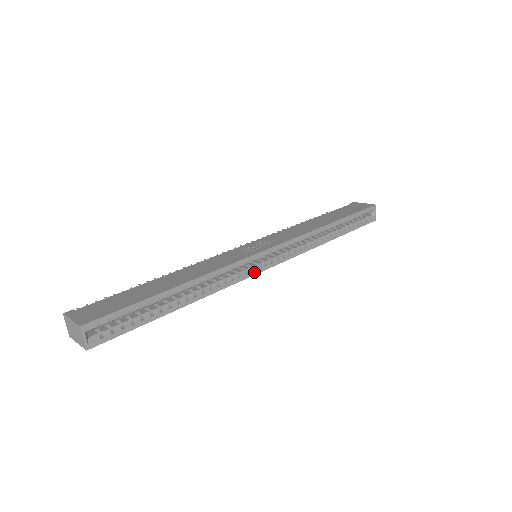
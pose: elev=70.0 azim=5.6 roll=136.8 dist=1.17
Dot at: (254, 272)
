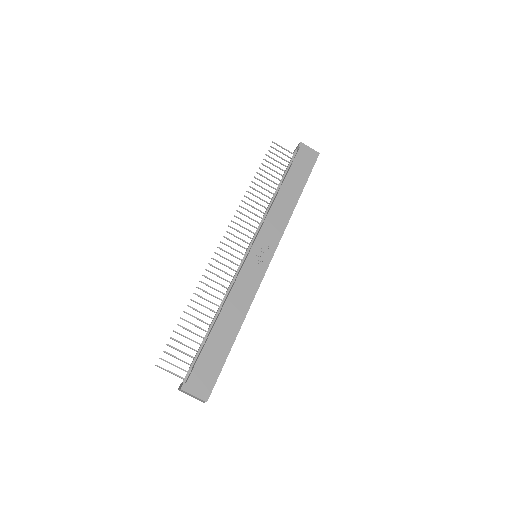
Dot at: occluded
